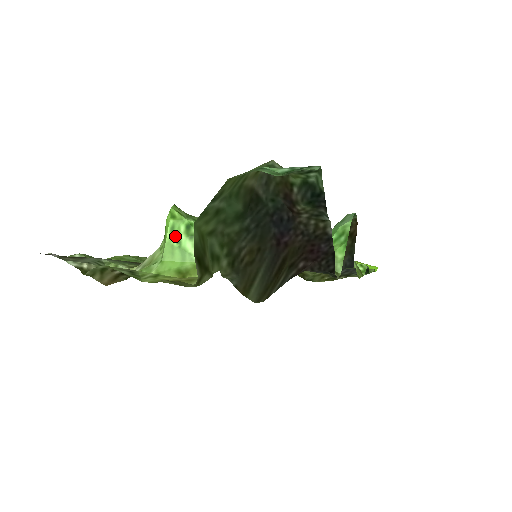
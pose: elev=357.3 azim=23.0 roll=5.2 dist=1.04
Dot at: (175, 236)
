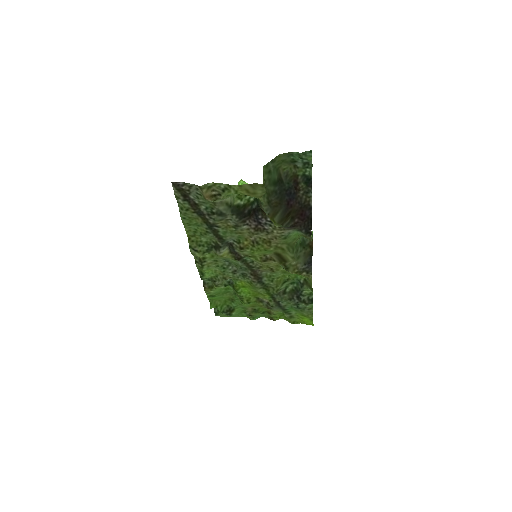
Dot at: occluded
